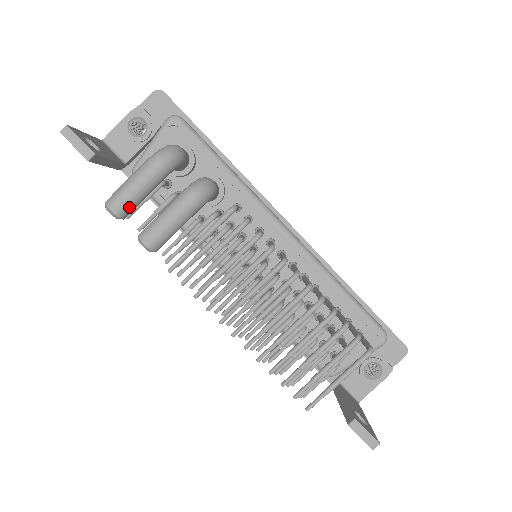
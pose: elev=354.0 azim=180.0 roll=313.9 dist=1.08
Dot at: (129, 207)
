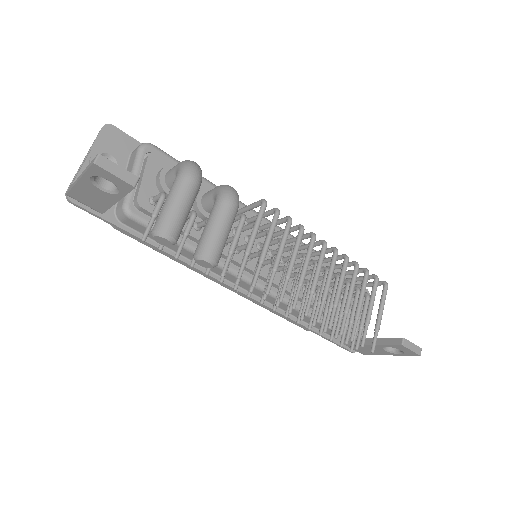
Dot at: (182, 228)
